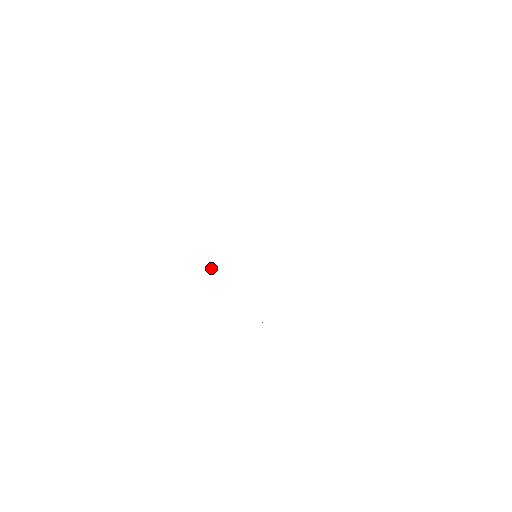
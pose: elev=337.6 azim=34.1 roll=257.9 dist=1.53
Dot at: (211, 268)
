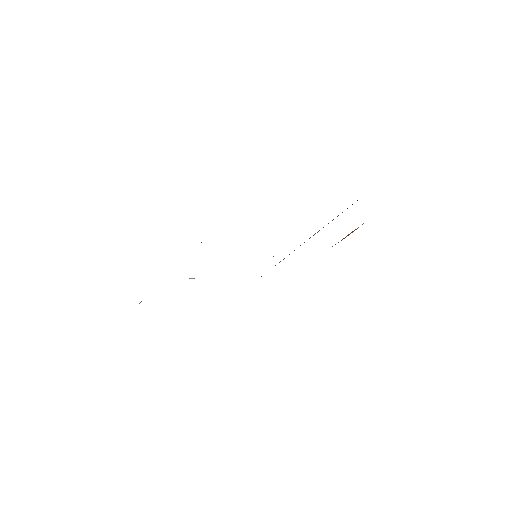
Dot at: (191, 278)
